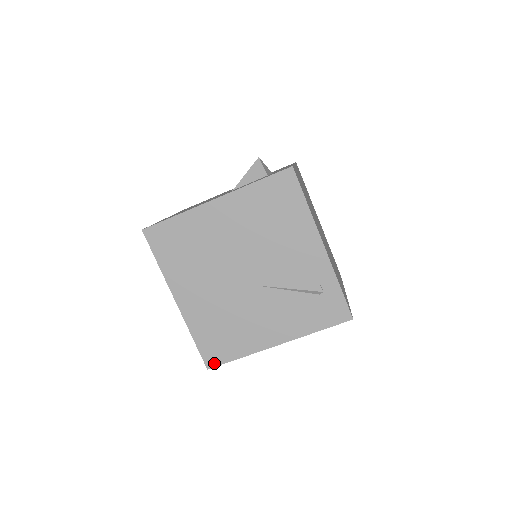
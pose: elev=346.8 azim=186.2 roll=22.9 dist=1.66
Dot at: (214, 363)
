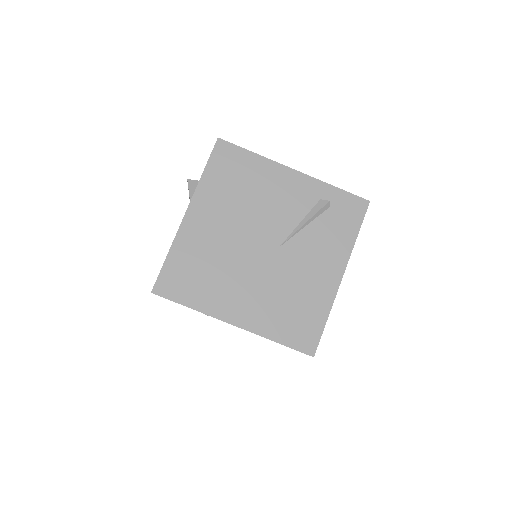
Dot at: (313, 346)
